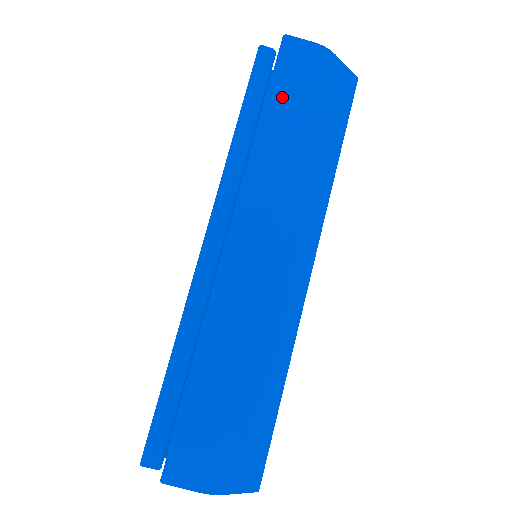
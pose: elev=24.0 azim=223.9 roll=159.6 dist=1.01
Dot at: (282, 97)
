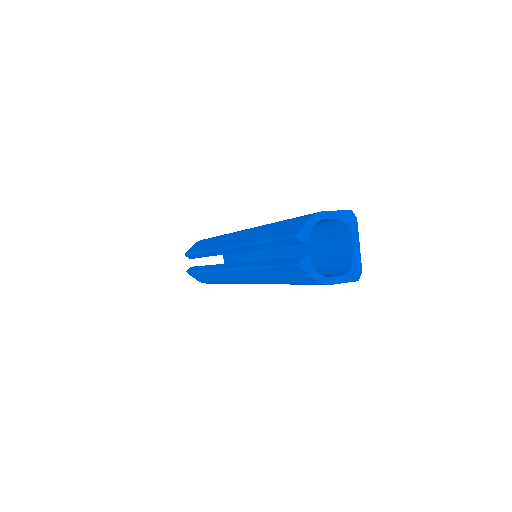
Dot at: (279, 273)
